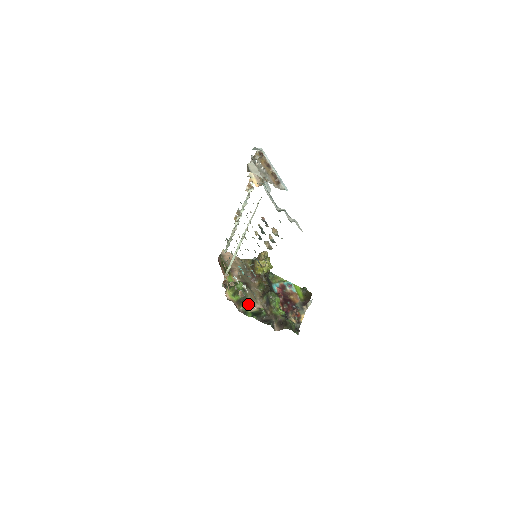
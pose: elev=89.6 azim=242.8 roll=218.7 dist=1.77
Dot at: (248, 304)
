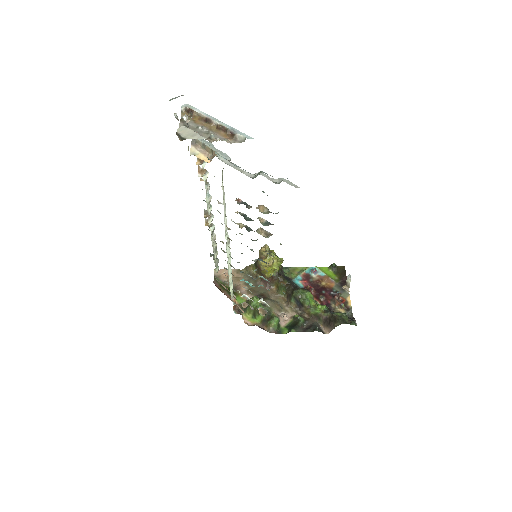
Dot at: (277, 319)
